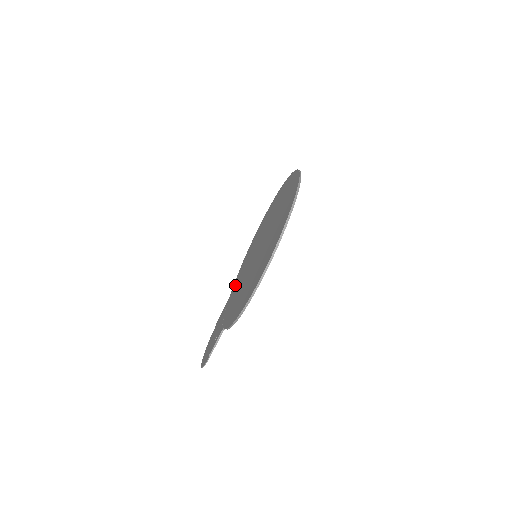
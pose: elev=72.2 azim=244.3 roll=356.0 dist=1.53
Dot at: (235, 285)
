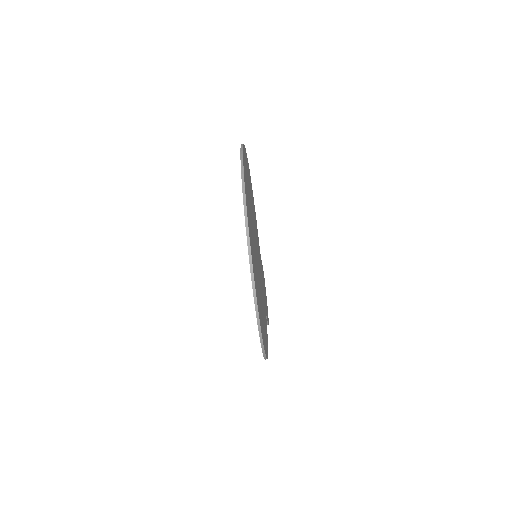
Dot at: occluded
